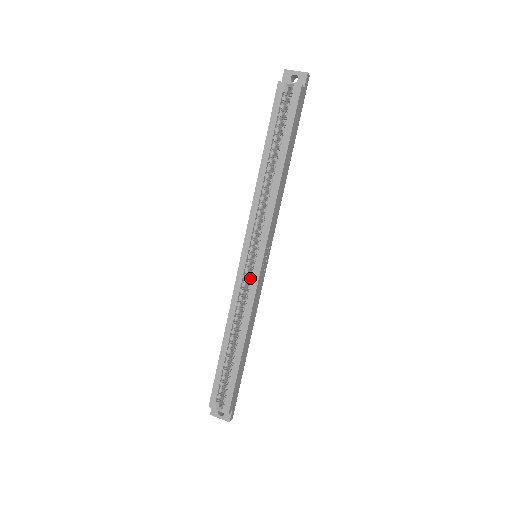
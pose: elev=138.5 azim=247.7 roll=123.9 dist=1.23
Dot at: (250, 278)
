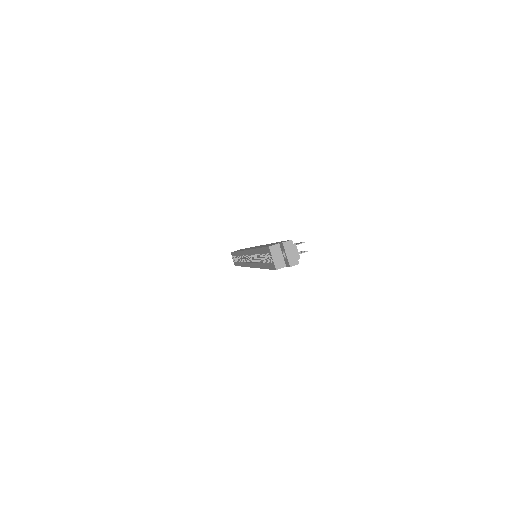
Dot at: (246, 260)
